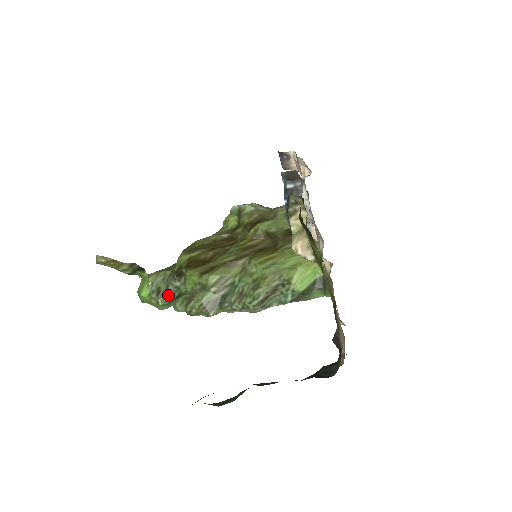
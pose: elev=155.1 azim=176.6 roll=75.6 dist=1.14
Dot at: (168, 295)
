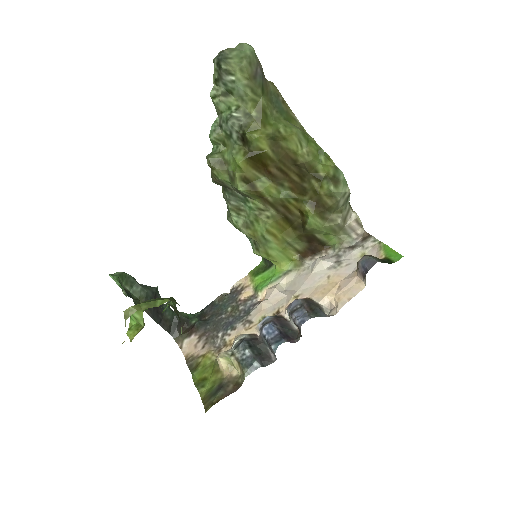
Dot at: (224, 116)
